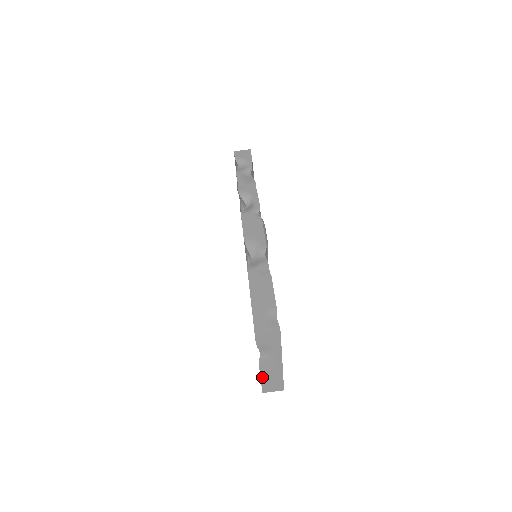
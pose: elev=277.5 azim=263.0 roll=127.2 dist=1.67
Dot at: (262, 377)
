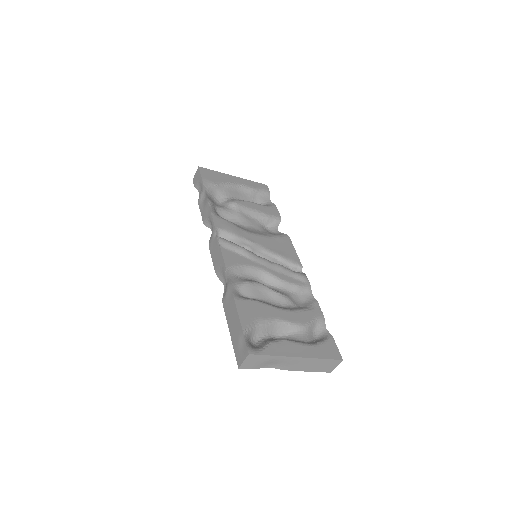
Dot at: (306, 370)
